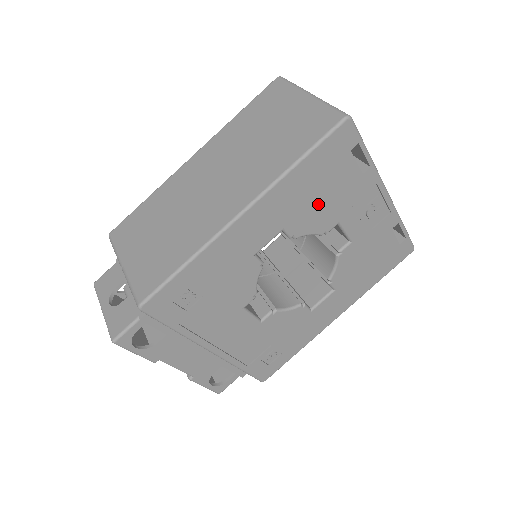
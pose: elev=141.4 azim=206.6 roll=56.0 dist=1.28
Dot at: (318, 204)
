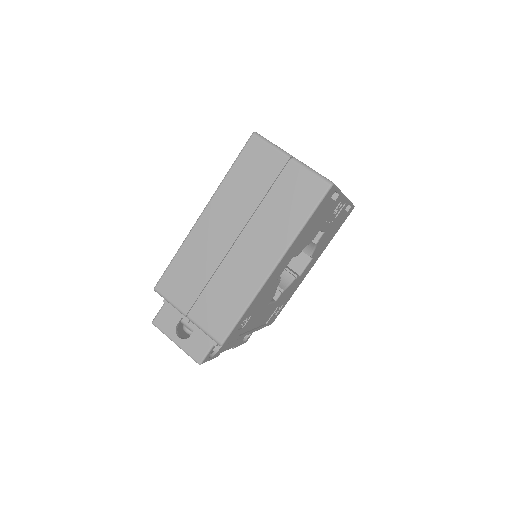
Dot at: (311, 232)
